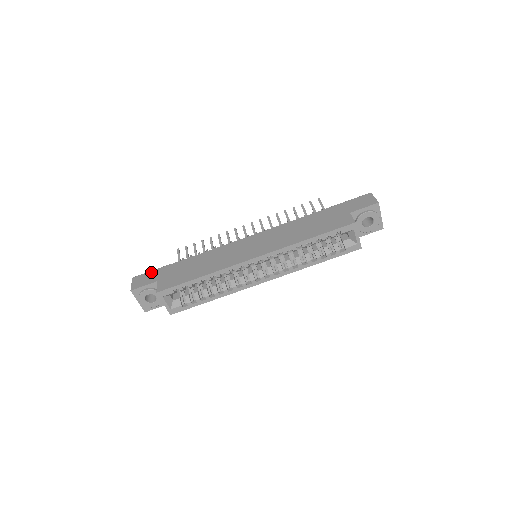
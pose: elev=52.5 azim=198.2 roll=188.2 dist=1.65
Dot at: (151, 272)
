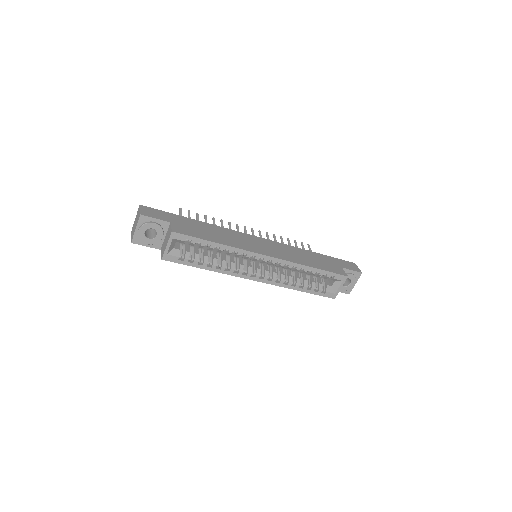
Dot at: (162, 211)
